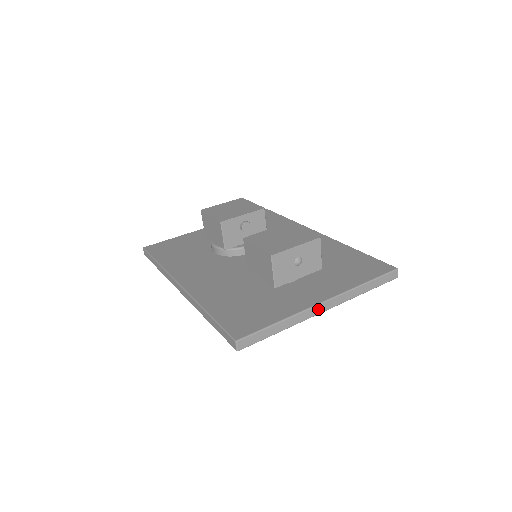
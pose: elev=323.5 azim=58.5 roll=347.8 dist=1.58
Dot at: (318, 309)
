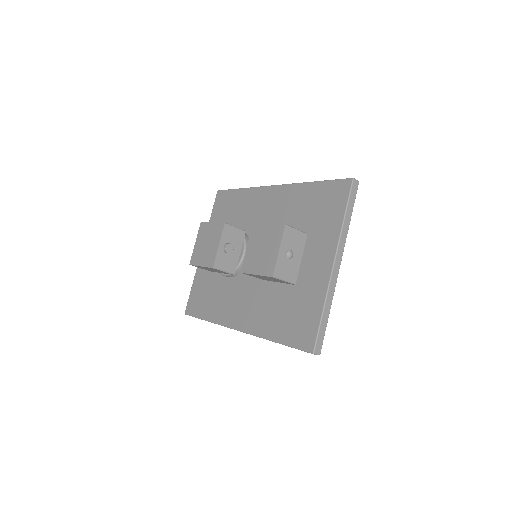
Dot at: (335, 272)
